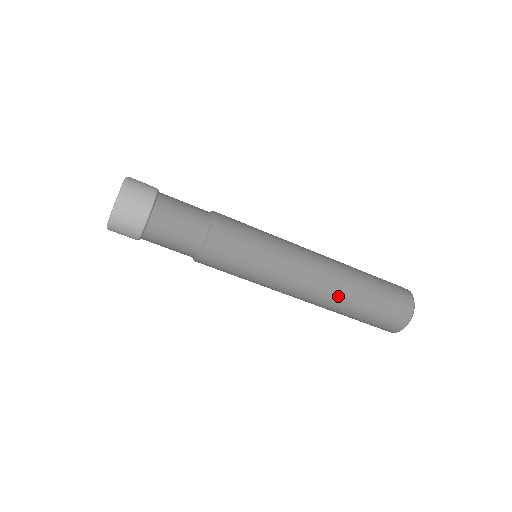
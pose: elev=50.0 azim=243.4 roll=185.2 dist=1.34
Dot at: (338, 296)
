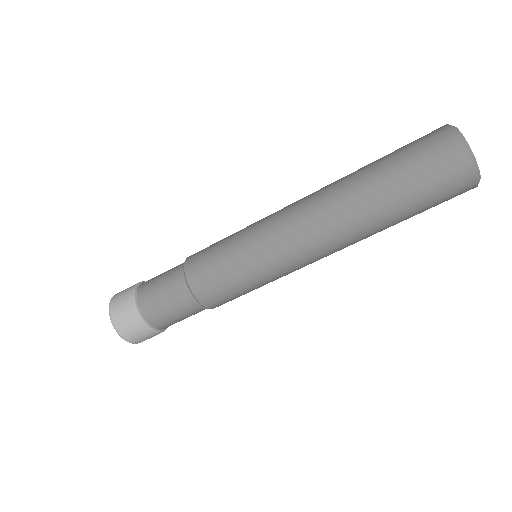
Dot at: (344, 201)
